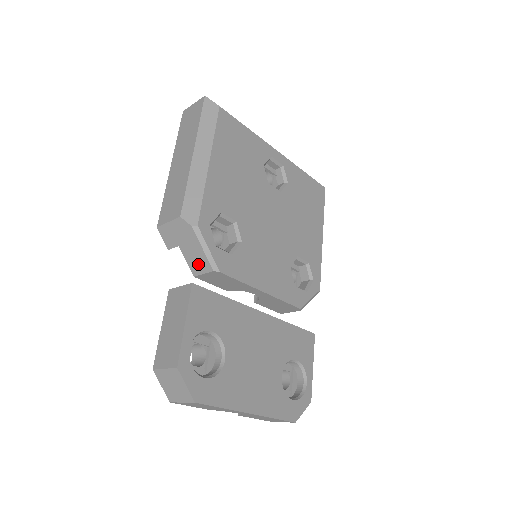
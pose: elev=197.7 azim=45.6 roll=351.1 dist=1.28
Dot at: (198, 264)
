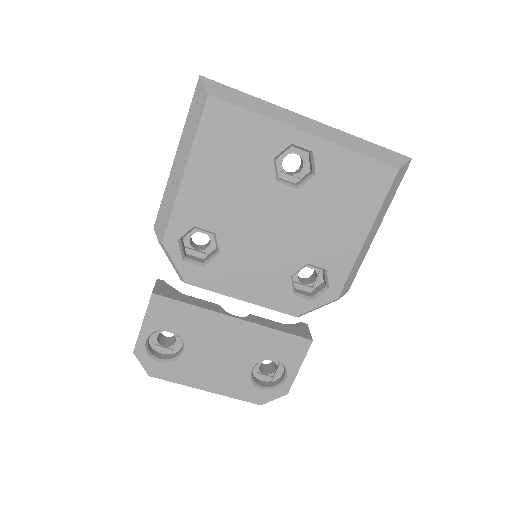
Dot at: occluded
